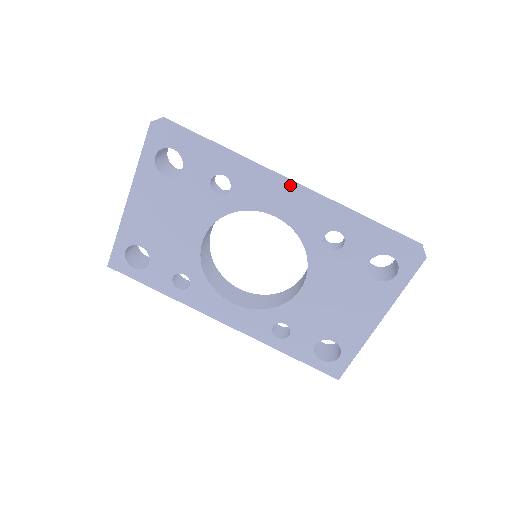
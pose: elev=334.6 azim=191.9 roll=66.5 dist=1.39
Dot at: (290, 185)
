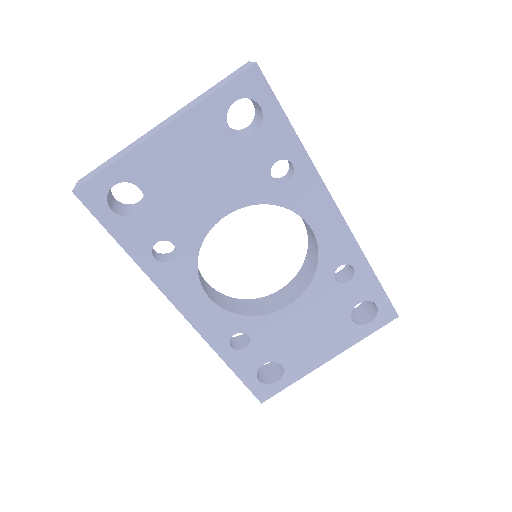
Dot at: occluded
